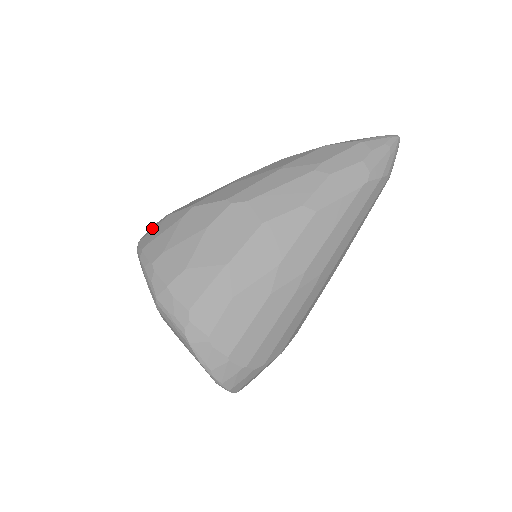
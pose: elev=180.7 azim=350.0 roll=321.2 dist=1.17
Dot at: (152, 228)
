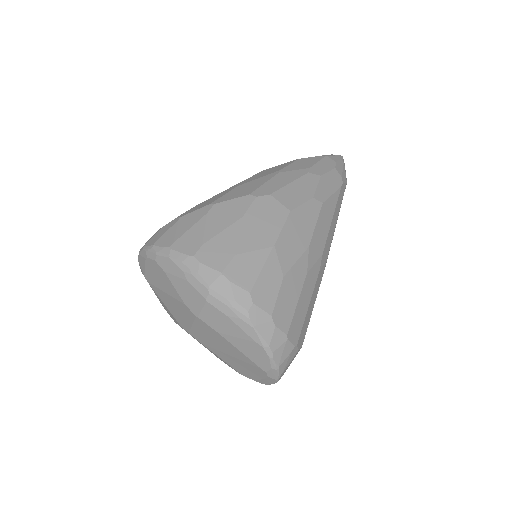
Dot at: (162, 232)
